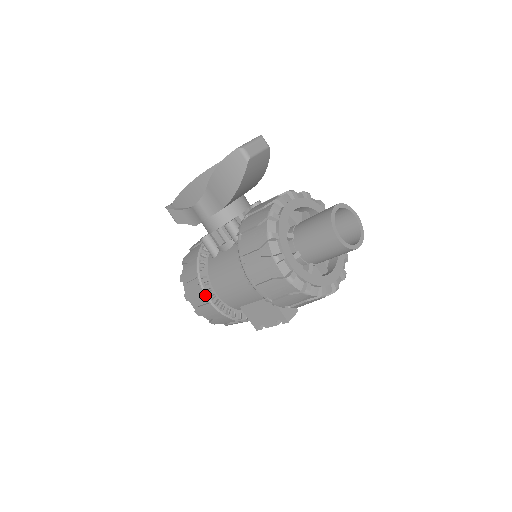
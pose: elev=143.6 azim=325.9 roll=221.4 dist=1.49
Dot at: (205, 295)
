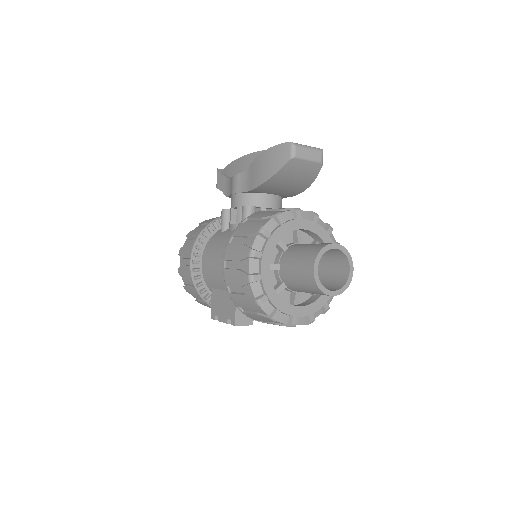
Dot at: (191, 256)
